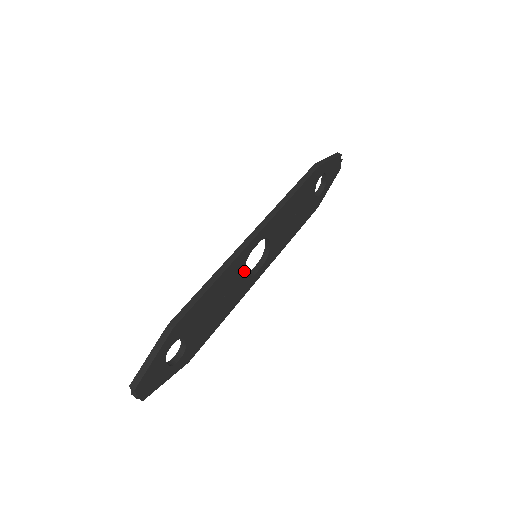
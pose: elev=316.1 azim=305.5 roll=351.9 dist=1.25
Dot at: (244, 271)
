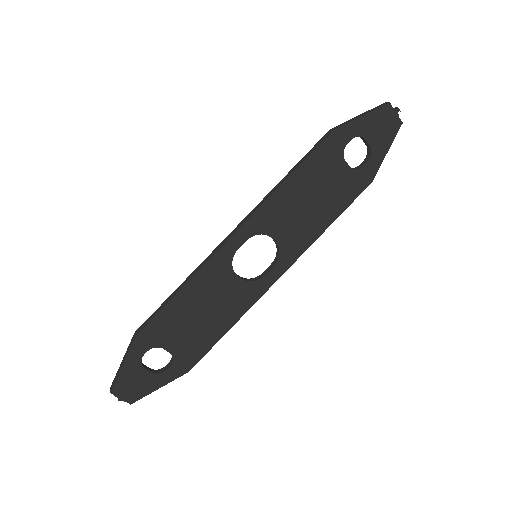
Dot at: (236, 275)
